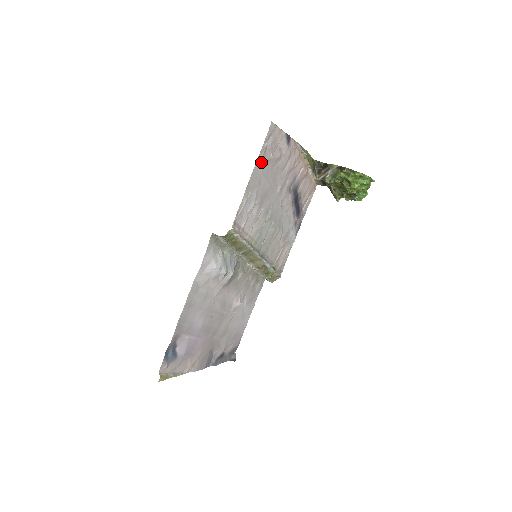
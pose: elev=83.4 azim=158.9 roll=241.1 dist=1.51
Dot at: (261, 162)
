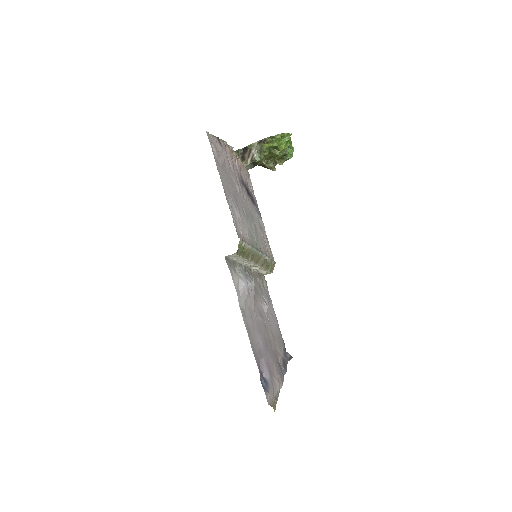
Dot at: (220, 171)
